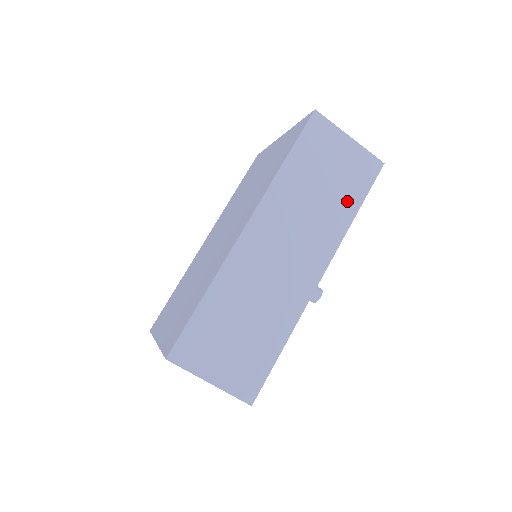
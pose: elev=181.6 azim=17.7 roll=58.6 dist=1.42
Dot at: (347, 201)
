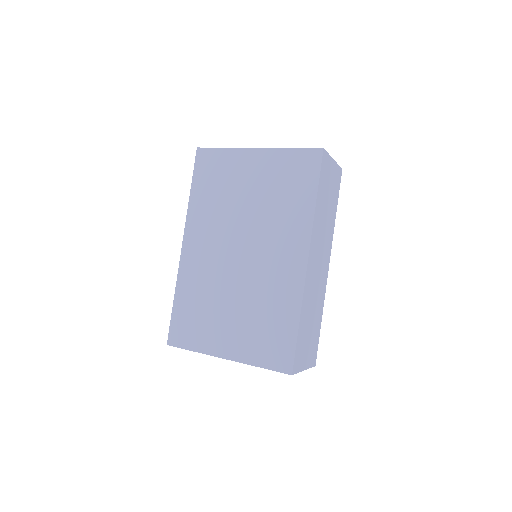
Dot at: (334, 207)
